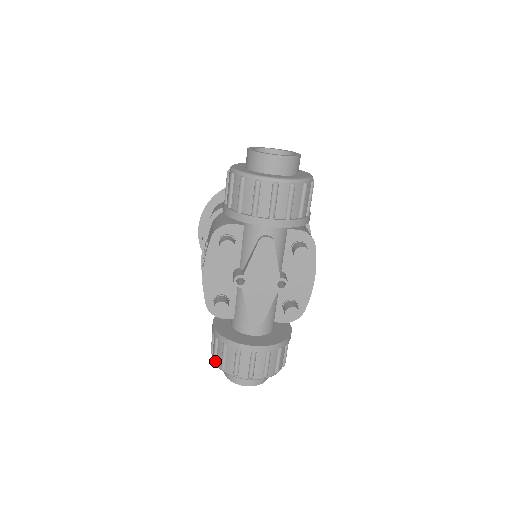
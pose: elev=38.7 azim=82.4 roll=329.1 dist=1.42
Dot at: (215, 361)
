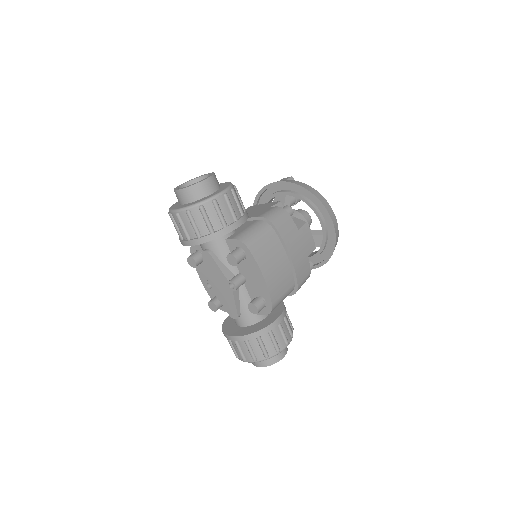
Dot at: occluded
